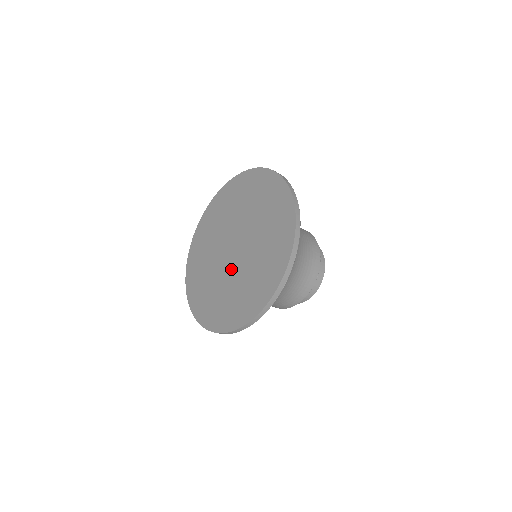
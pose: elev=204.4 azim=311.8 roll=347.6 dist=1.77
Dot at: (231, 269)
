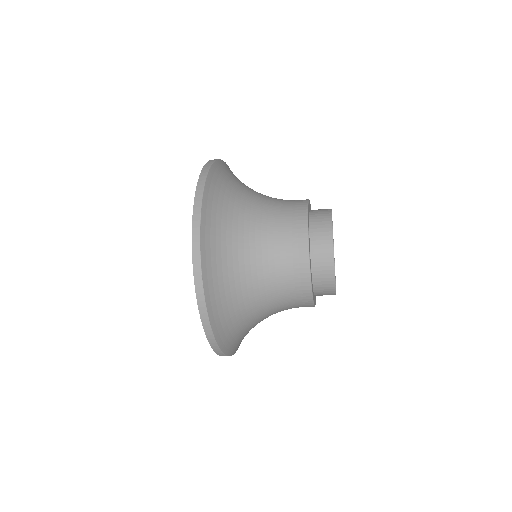
Dot at: occluded
